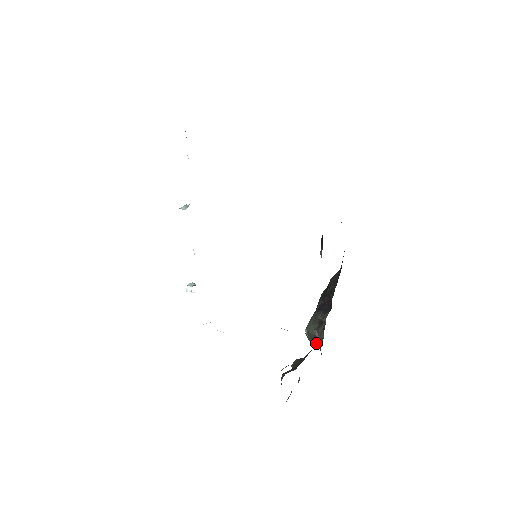
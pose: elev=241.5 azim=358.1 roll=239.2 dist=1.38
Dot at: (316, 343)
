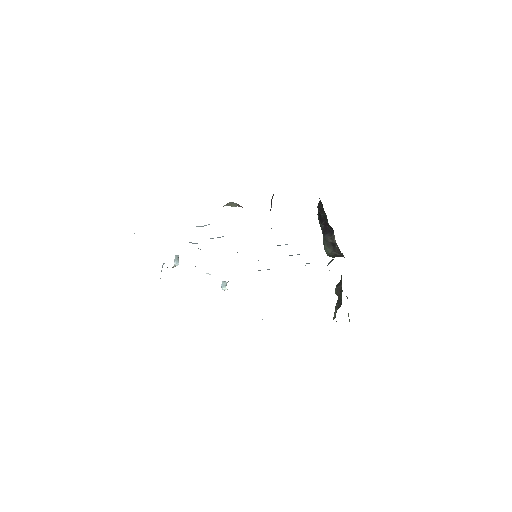
Dot at: occluded
